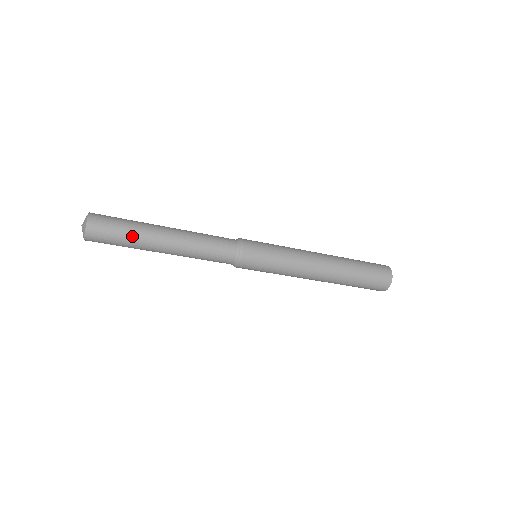
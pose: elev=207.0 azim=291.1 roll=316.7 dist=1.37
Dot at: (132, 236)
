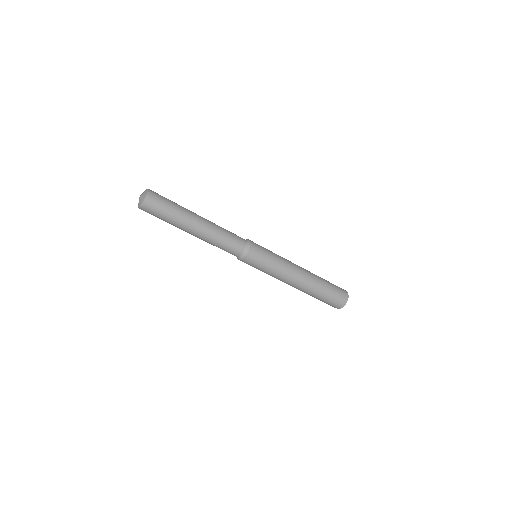
Dot at: (175, 215)
